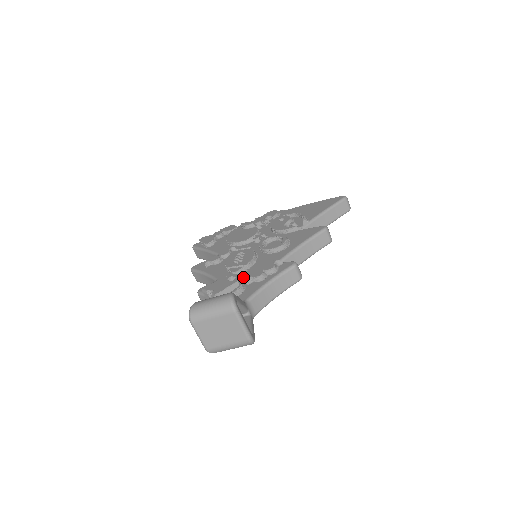
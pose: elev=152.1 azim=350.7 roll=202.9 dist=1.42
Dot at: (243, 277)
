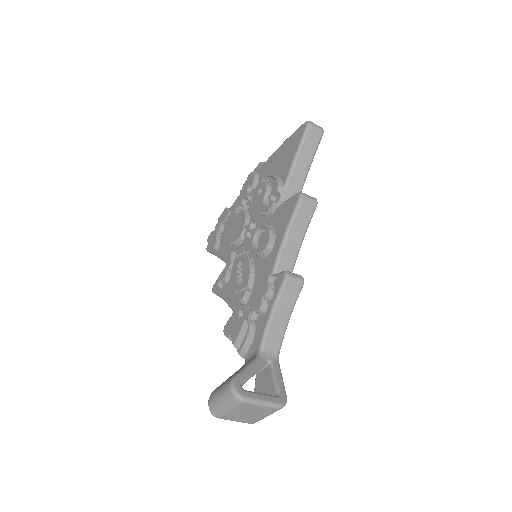
Dot at: (248, 311)
